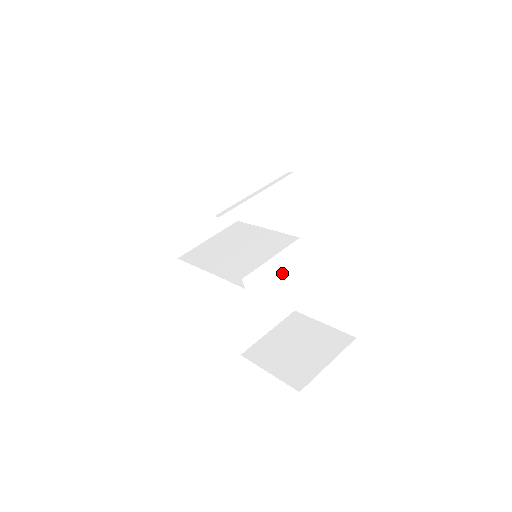
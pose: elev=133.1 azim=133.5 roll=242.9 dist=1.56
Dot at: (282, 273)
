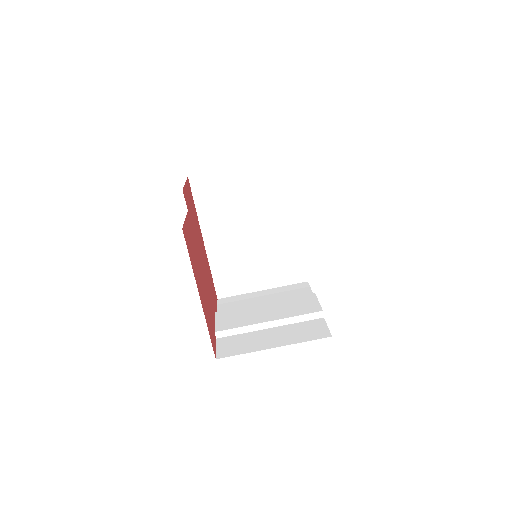
Dot at: occluded
